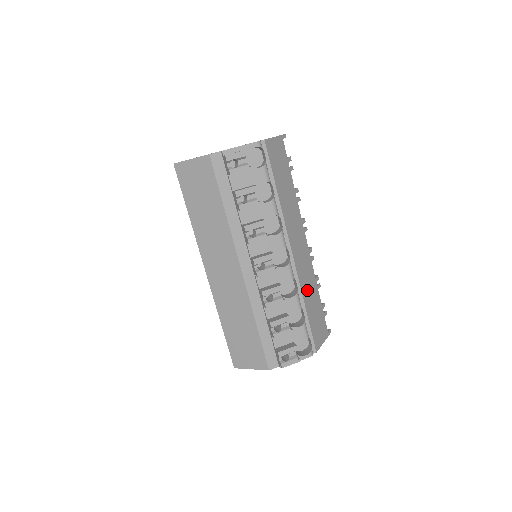
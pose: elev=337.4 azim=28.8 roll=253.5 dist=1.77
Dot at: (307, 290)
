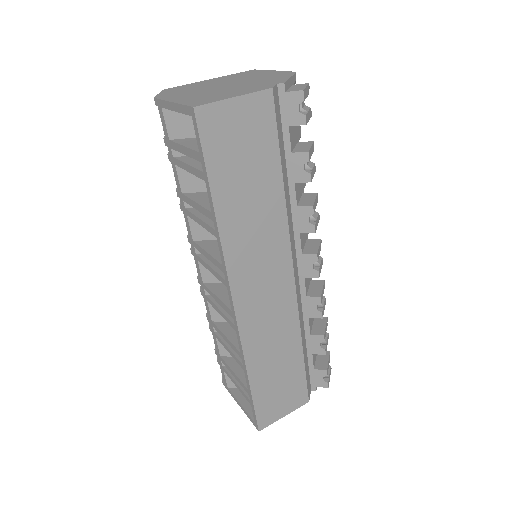
Dot at: occluded
